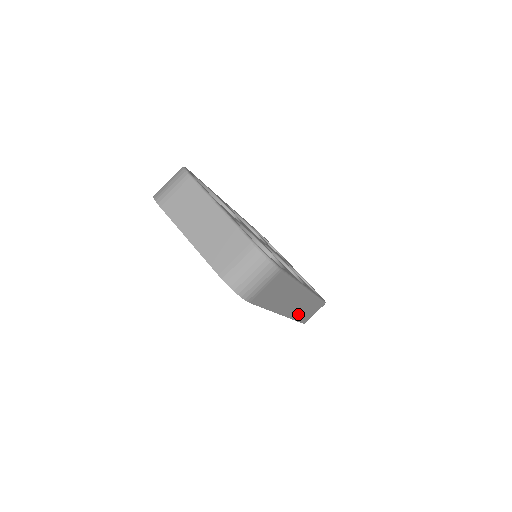
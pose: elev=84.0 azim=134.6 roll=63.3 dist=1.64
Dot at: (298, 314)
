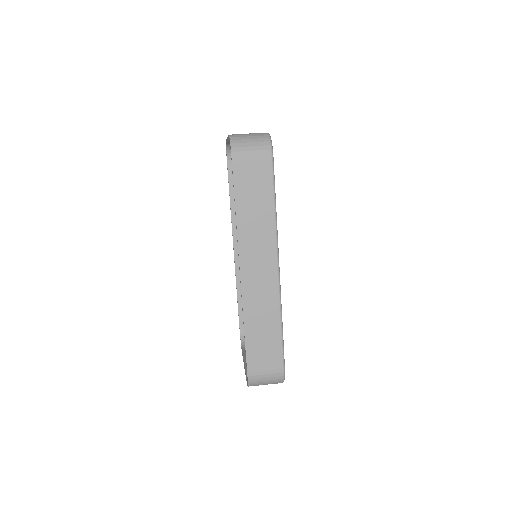
Dot at: (252, 318)
